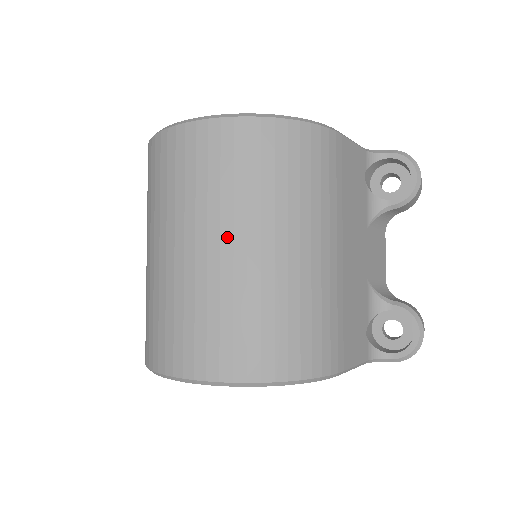
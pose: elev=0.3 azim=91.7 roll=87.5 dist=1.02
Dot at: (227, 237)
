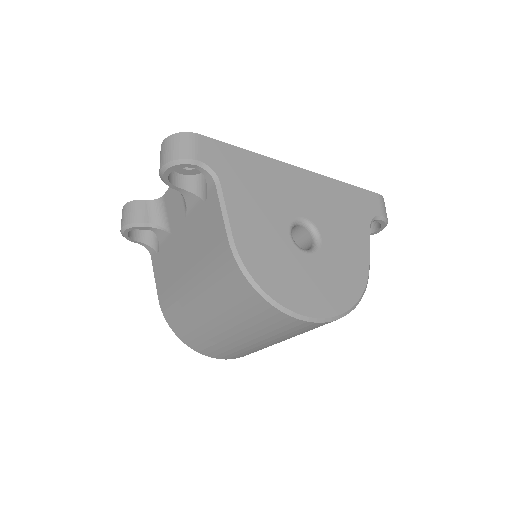
Dot at: occluded
